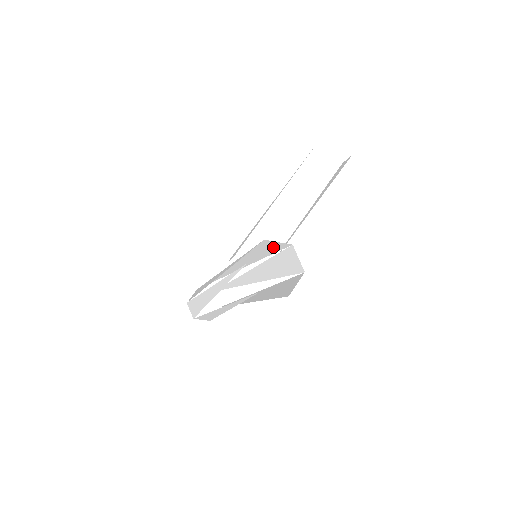
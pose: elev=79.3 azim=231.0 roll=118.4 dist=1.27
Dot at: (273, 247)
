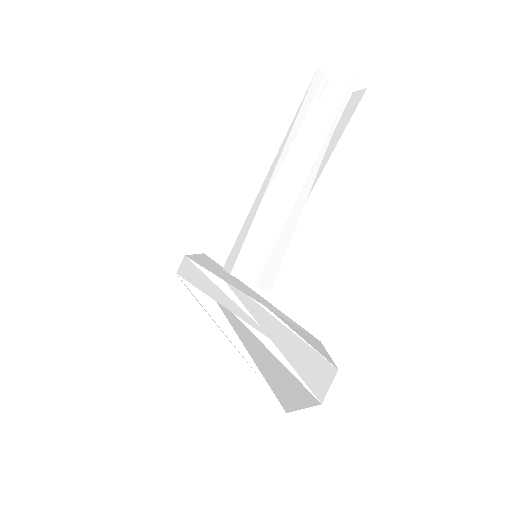
Dot at: occluded
